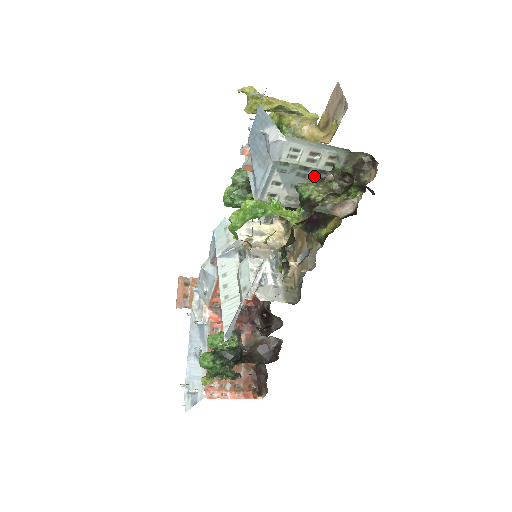
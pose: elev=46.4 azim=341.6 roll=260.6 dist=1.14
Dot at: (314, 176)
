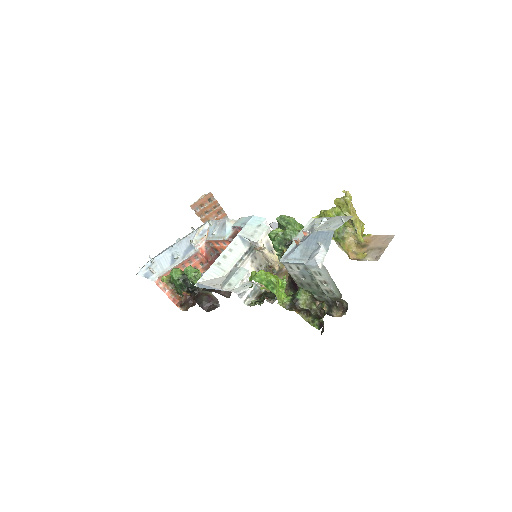
Dot at: (317, 284)
